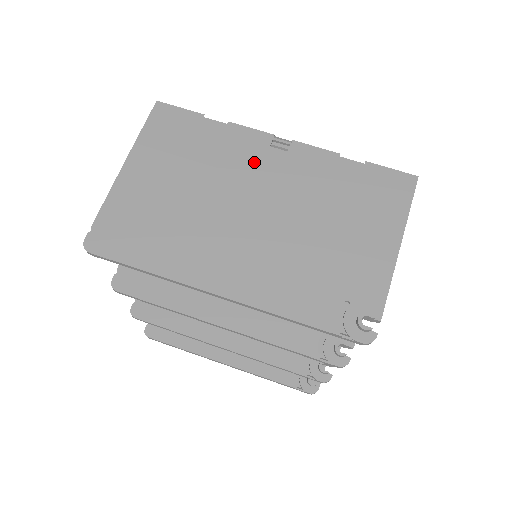
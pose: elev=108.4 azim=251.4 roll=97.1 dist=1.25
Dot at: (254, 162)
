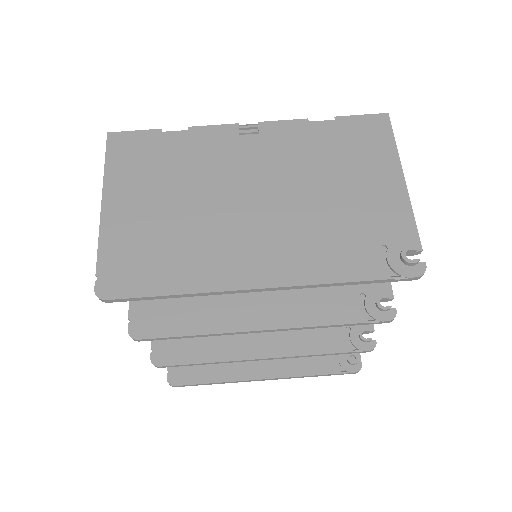
Dot at: (231, 154)
